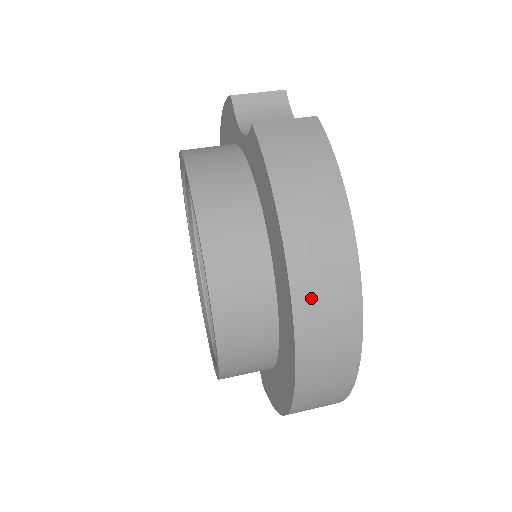
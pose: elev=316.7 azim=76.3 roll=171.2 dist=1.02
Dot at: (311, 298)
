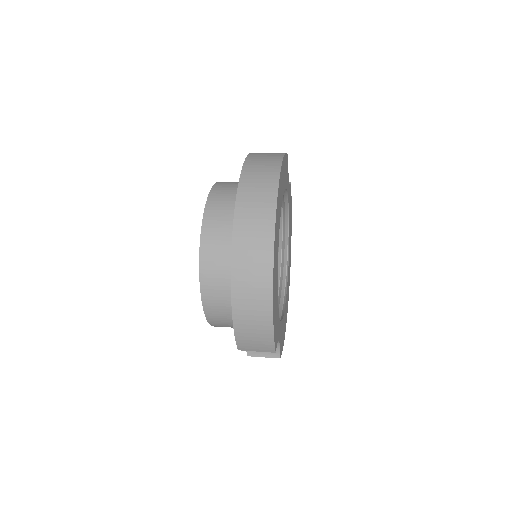
Dot at: (251, 177)
